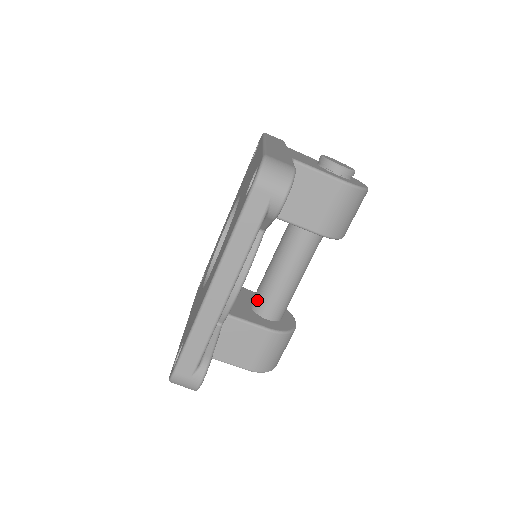
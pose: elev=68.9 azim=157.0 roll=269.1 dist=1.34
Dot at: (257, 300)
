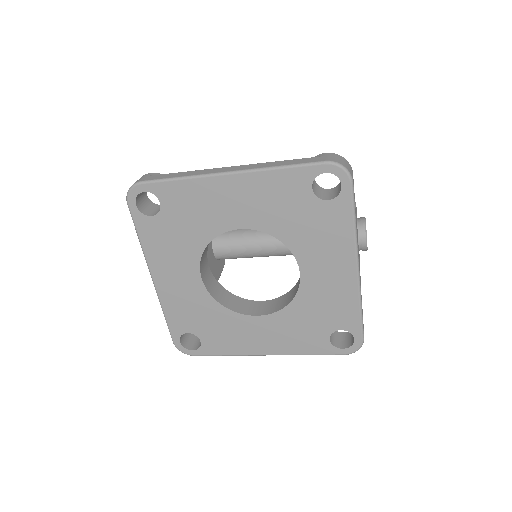
Dot at: (226, 257)
